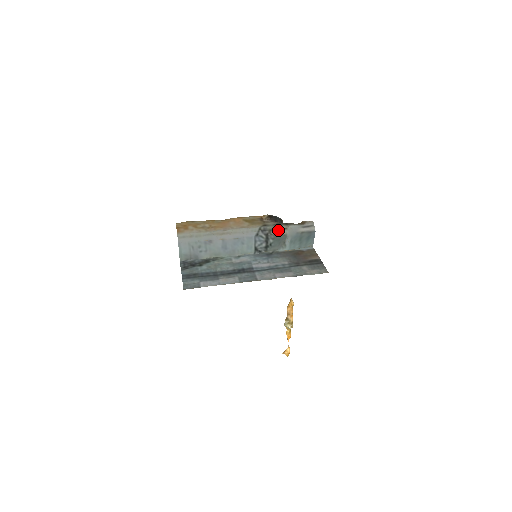
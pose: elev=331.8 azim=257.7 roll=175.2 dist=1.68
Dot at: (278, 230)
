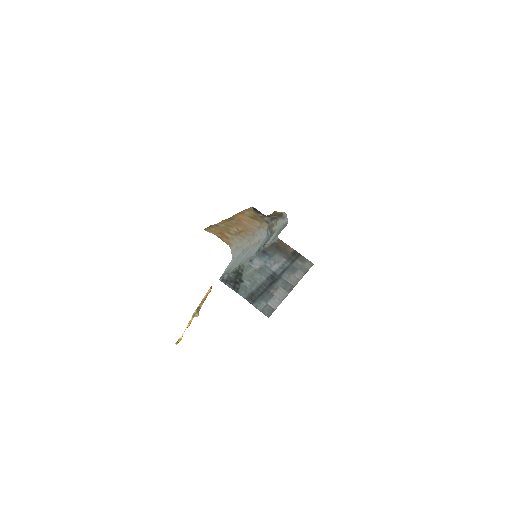
Dot at: (275, 226)
